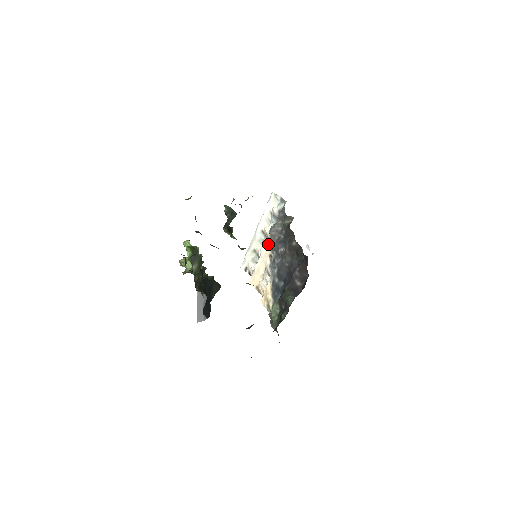
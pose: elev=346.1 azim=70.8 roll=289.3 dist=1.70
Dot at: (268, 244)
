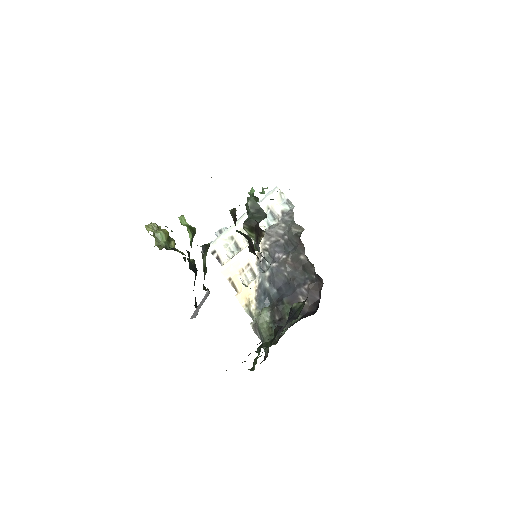
Dot at: occluded
